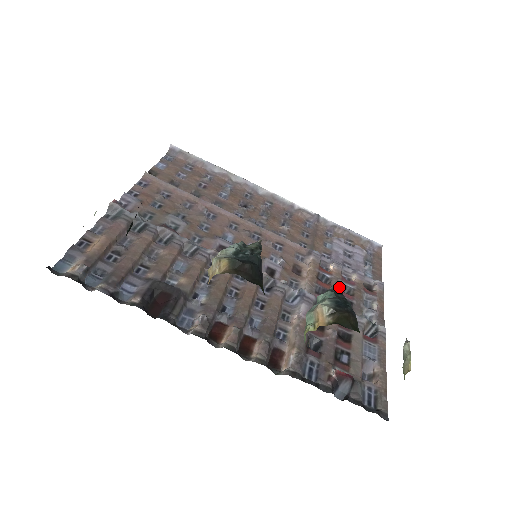
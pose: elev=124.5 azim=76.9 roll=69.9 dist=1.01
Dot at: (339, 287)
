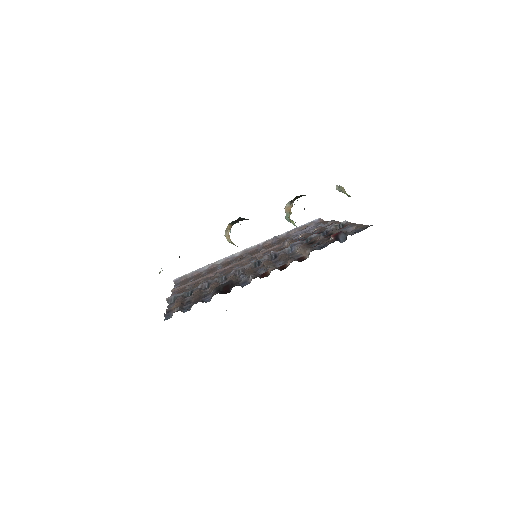
Dot at: (310, 235)
